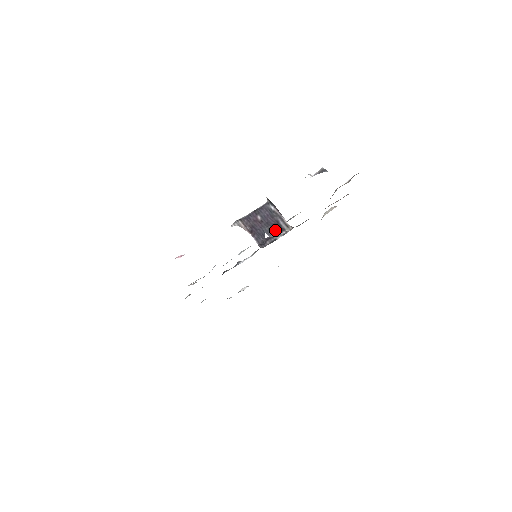
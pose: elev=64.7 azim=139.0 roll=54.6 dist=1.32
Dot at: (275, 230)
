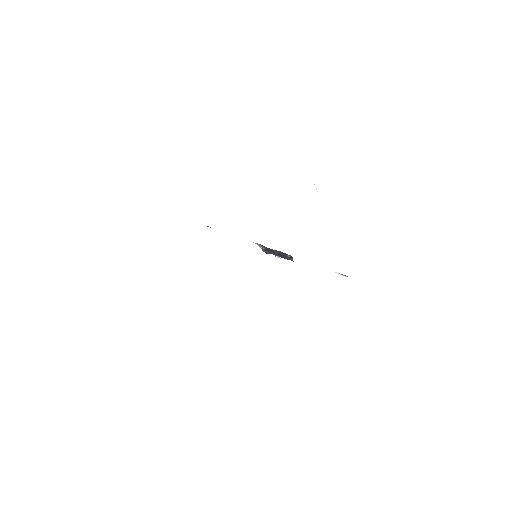
Dot at: (281, 256)
